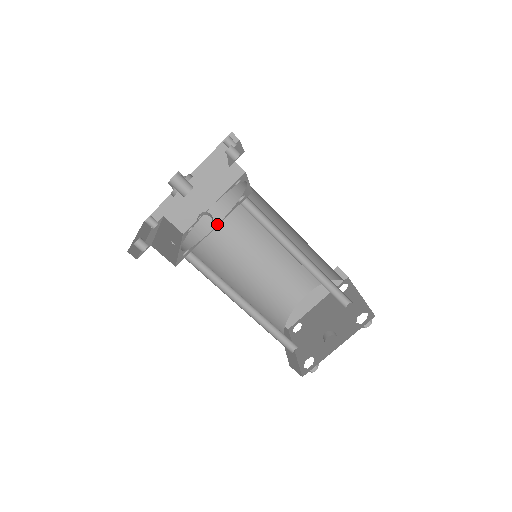
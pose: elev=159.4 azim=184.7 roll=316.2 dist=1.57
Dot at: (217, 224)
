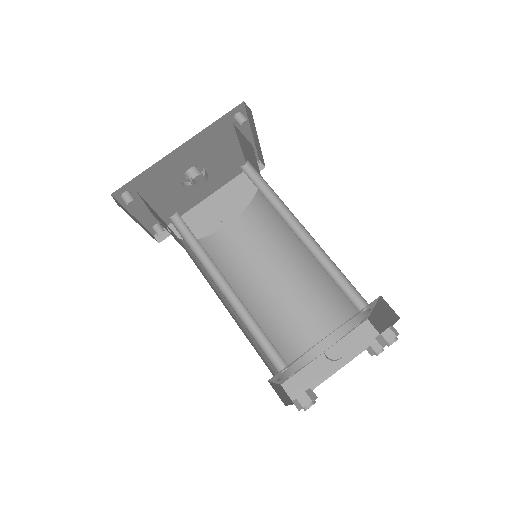
Dot at: (227, 245)
